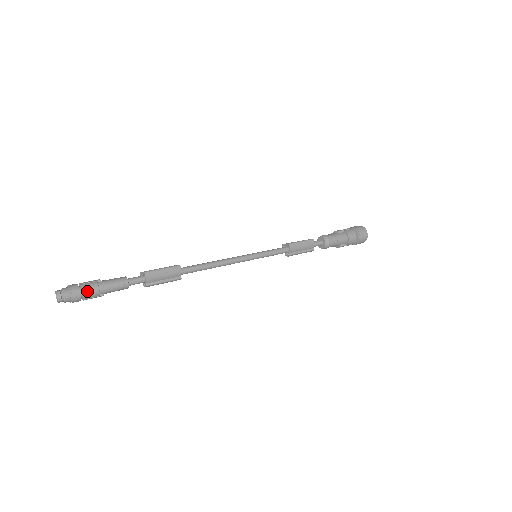
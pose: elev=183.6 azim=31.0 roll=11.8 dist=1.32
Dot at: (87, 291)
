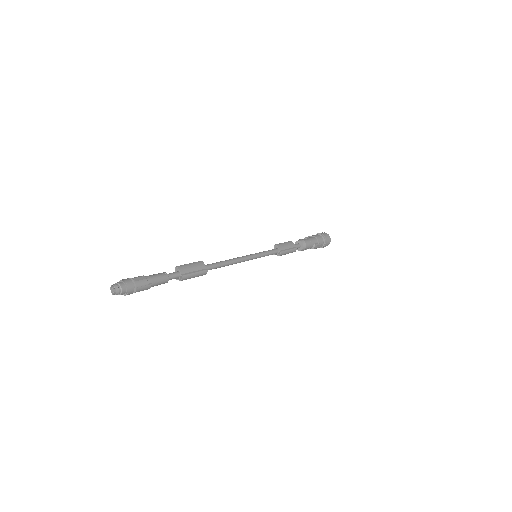
Dot at: (137, 279)
